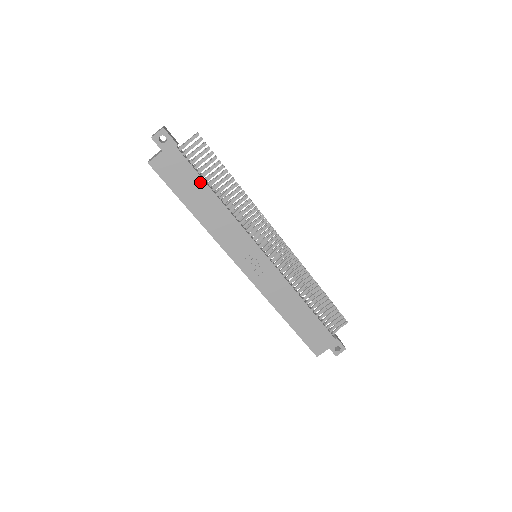
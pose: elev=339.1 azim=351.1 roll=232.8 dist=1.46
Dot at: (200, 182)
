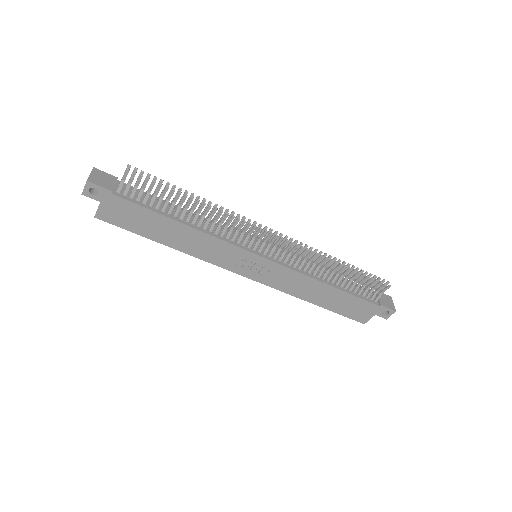
Dot at: (156, 216)
